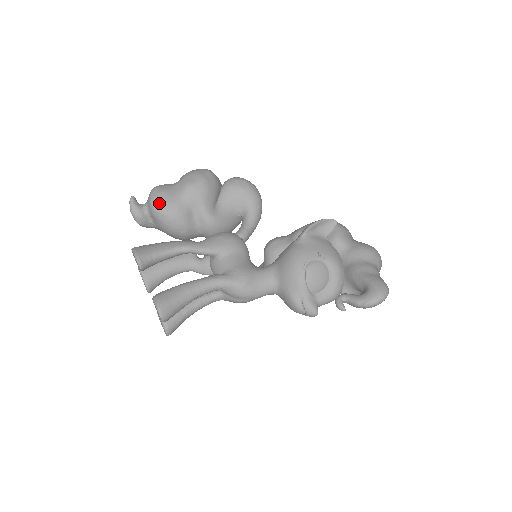
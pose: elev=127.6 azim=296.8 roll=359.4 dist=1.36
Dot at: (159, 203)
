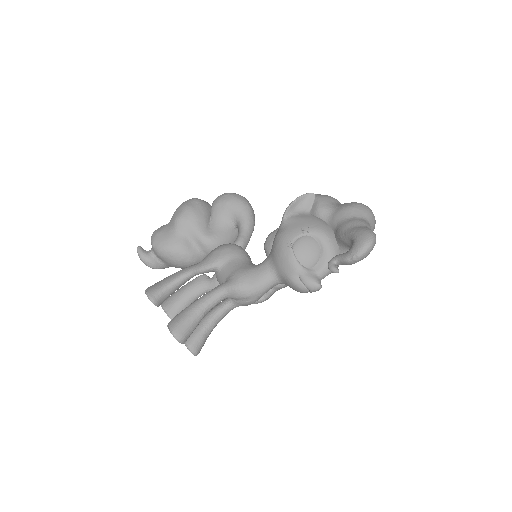
Dot at: (158, 243)
